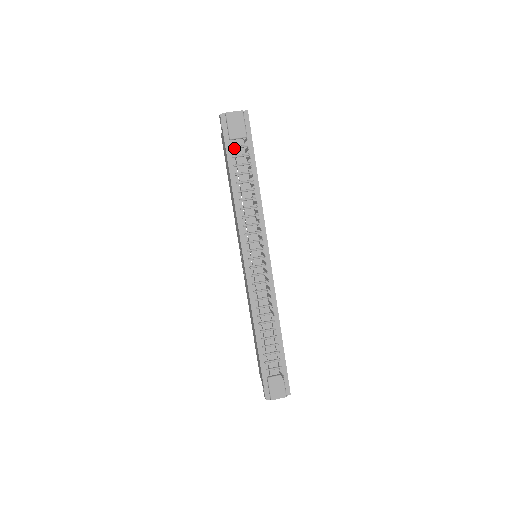
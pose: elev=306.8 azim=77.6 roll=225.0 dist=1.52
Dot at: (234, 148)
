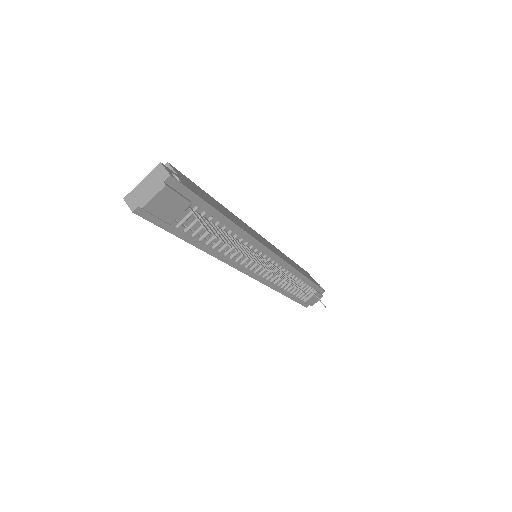
Dot at: (181, 225)
